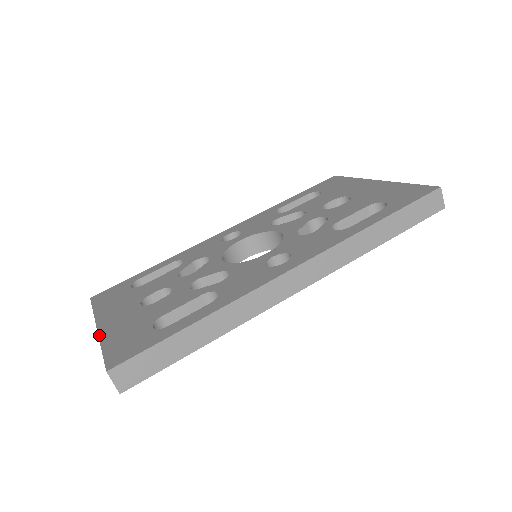
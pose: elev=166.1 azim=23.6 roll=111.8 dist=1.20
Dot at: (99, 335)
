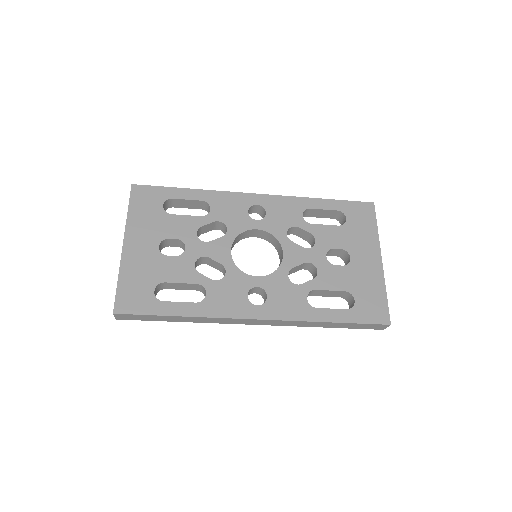
Dot at: (121, 259)
